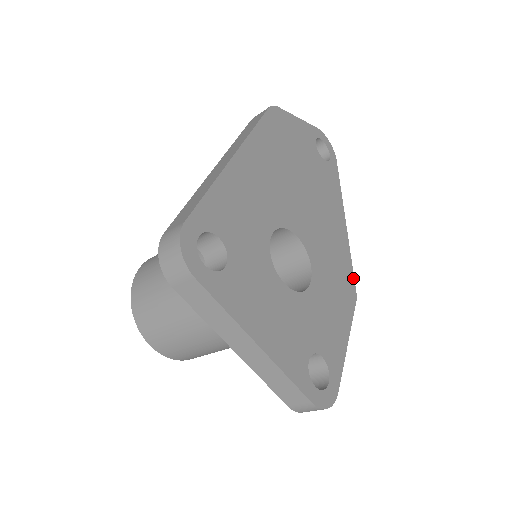
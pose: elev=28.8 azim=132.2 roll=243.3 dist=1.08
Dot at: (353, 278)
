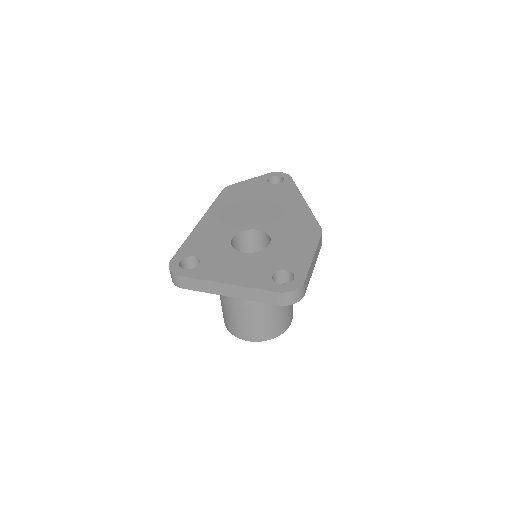
Dot at: (317, 223)
